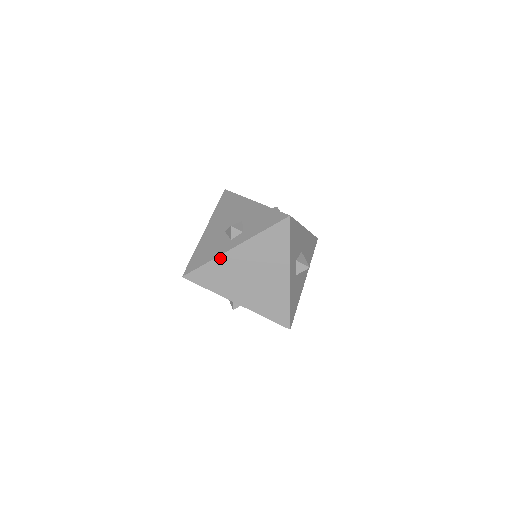
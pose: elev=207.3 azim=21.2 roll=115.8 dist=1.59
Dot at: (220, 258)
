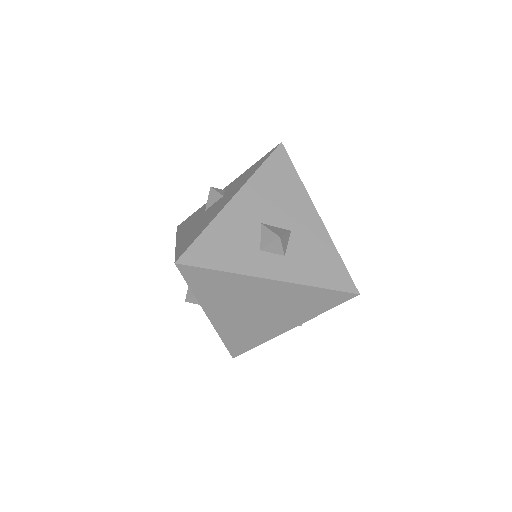
Dot at: (219, 330)
